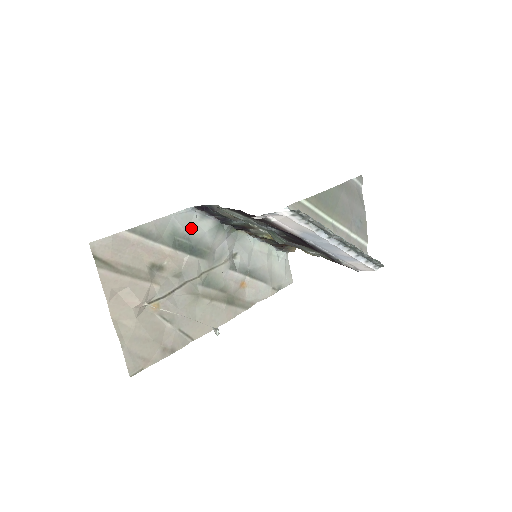
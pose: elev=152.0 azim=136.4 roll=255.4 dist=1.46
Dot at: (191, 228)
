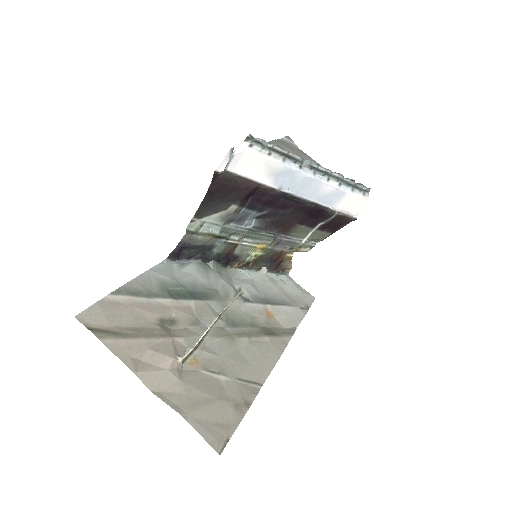
Dot at: (177, 276)
